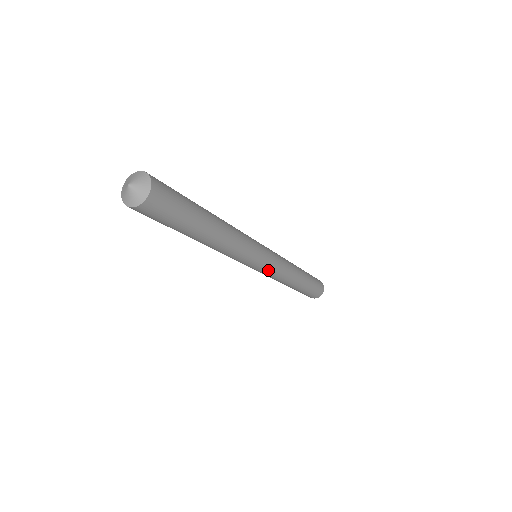
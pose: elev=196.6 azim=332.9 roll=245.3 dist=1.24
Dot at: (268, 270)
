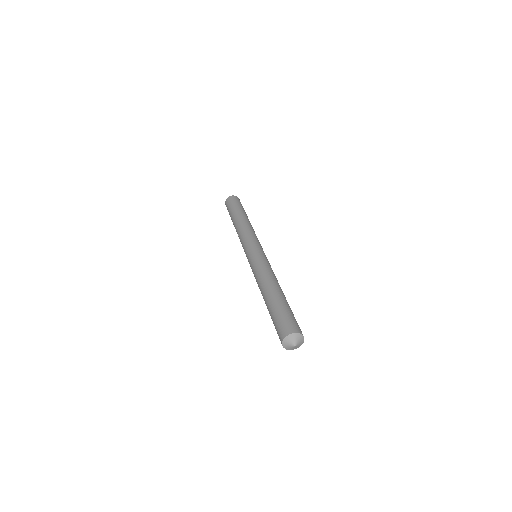
Dot at: occluded
